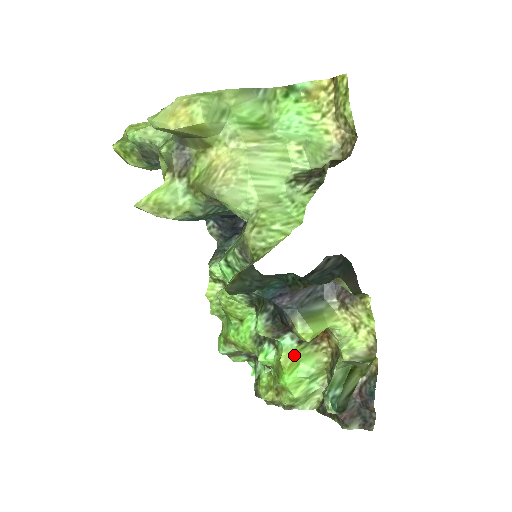
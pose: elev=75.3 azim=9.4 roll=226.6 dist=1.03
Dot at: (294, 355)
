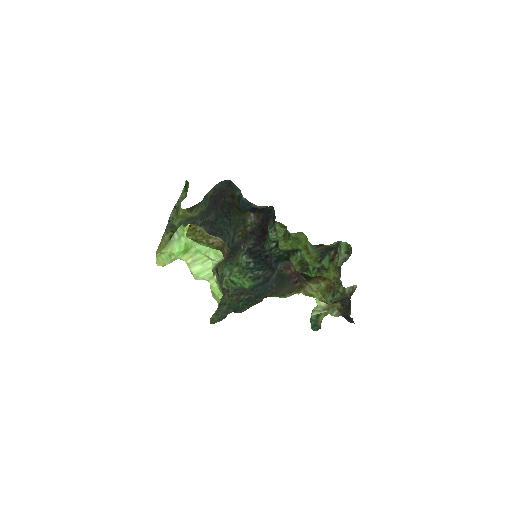
Dot at: occluded
